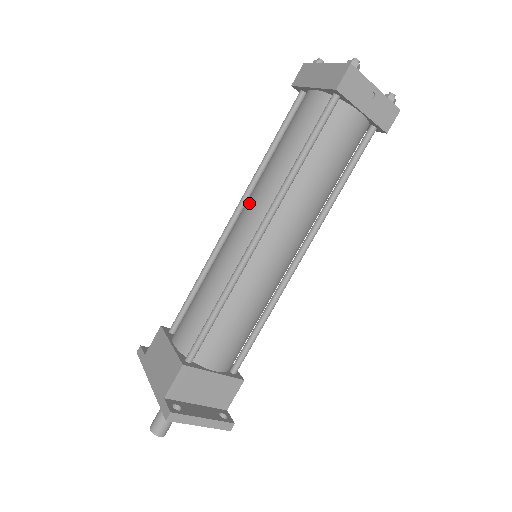
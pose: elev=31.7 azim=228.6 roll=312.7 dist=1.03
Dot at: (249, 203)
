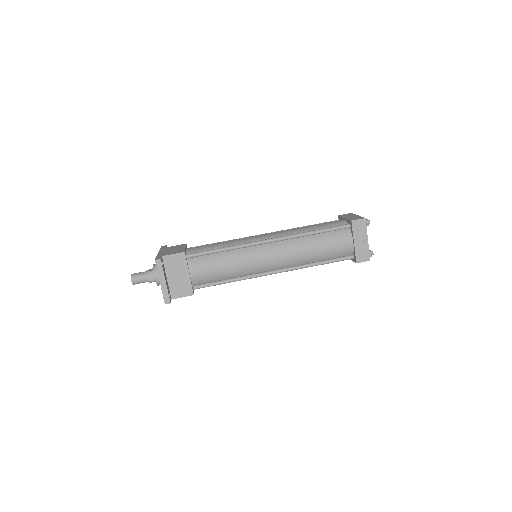
Dot at: (277, 232)
